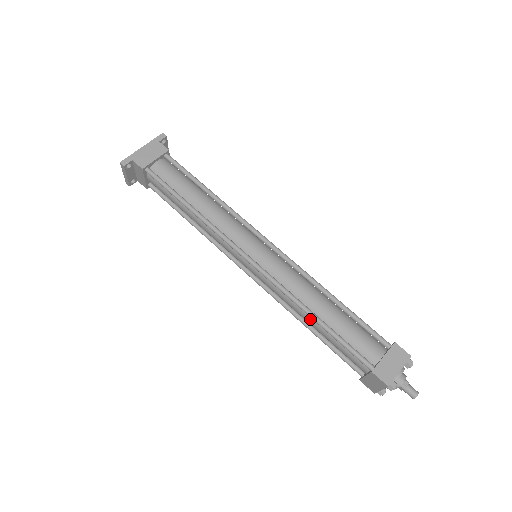
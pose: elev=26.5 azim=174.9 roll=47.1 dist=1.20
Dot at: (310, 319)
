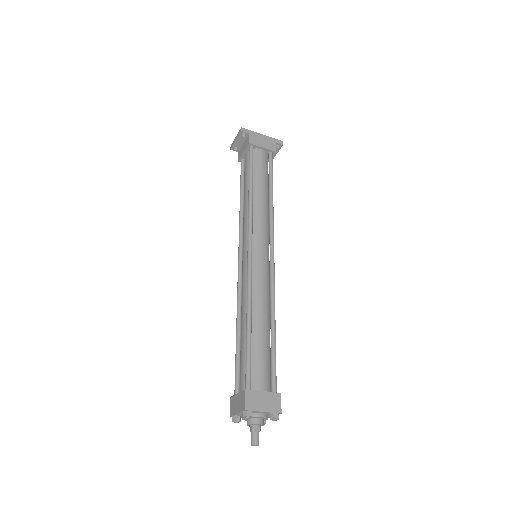
Dot at: (245, 322)
